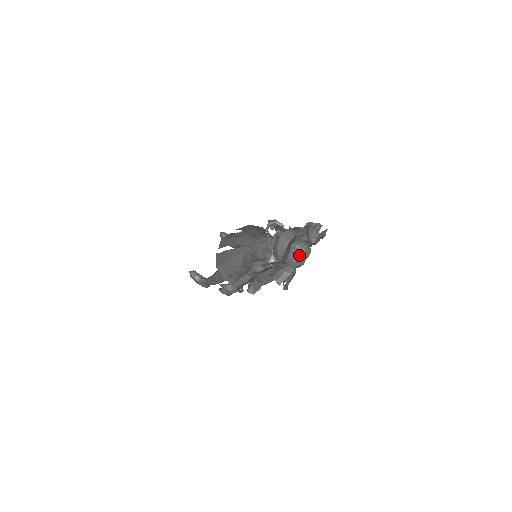
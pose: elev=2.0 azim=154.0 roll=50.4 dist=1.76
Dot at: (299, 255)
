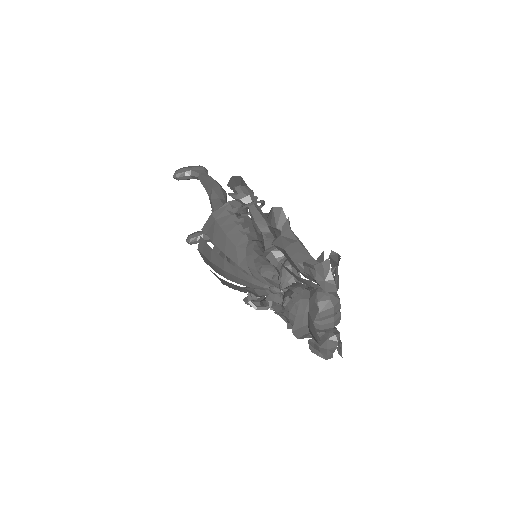
Dot at: (330, 324)
